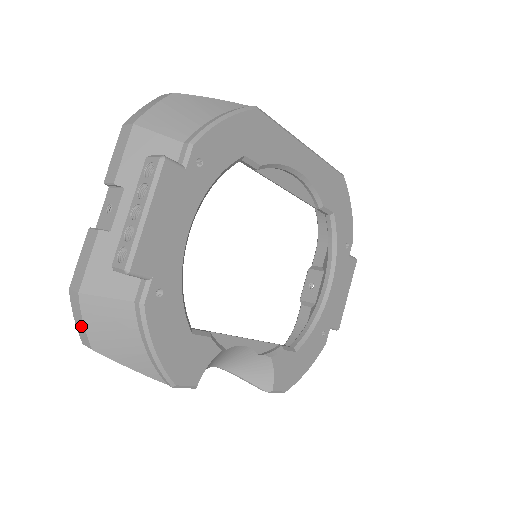
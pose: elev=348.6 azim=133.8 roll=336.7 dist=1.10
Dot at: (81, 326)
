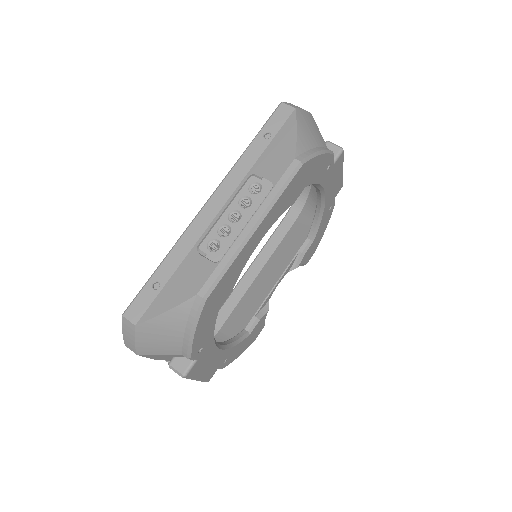
Dot at: occluded
